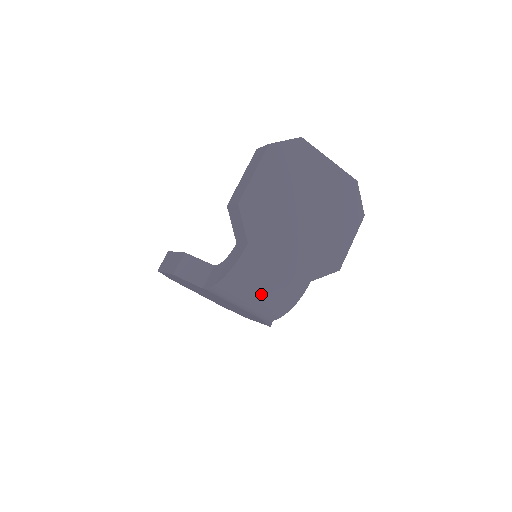
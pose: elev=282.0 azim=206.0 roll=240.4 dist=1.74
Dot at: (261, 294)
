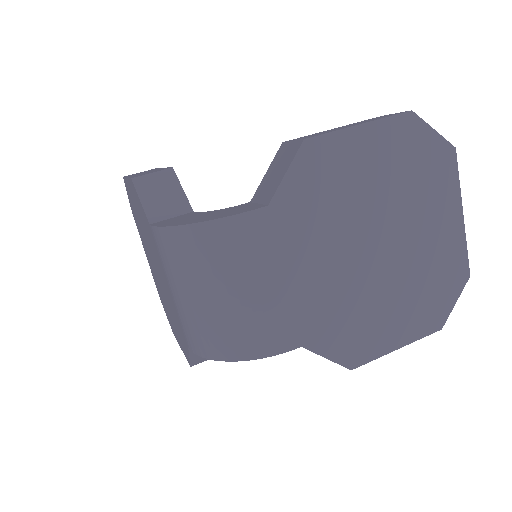
Dot at: (219, 299)
